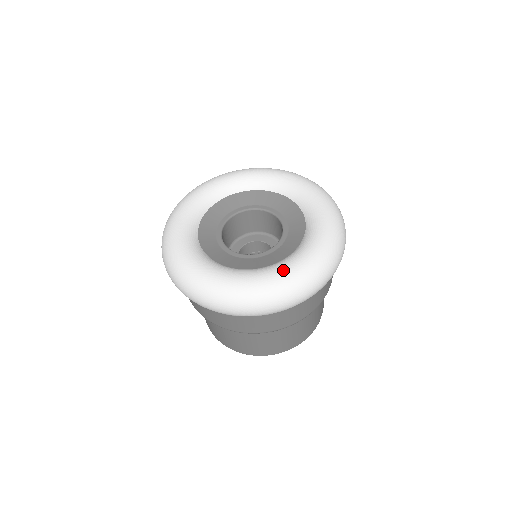
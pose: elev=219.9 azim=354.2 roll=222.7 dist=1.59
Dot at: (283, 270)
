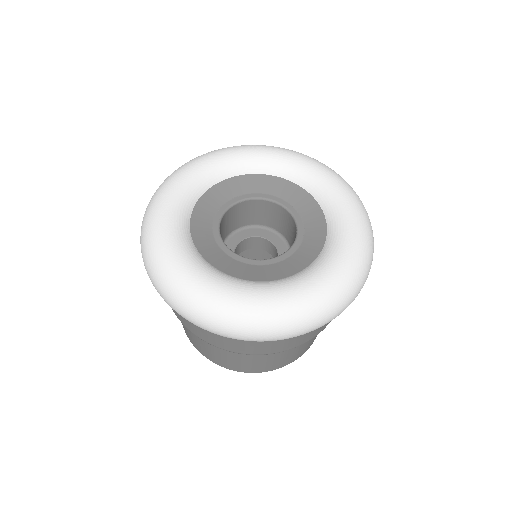
Dot at: (347, 249)
